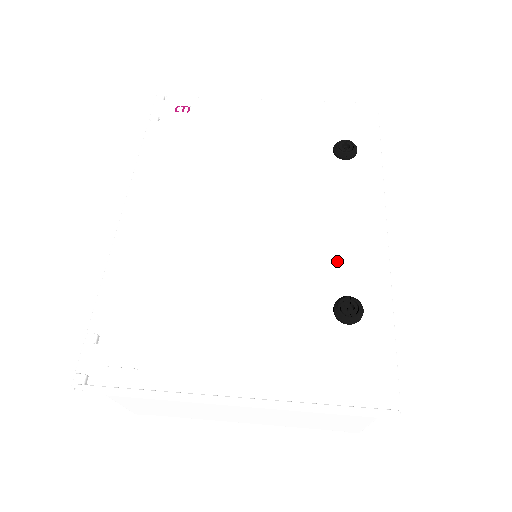
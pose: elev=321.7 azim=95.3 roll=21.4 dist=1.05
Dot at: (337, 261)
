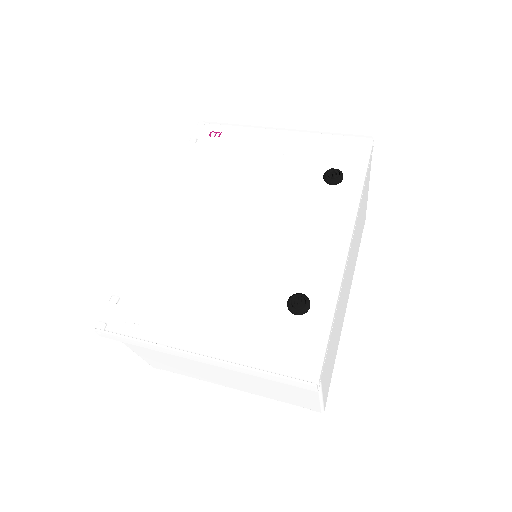
Dot at: (301, 266)
